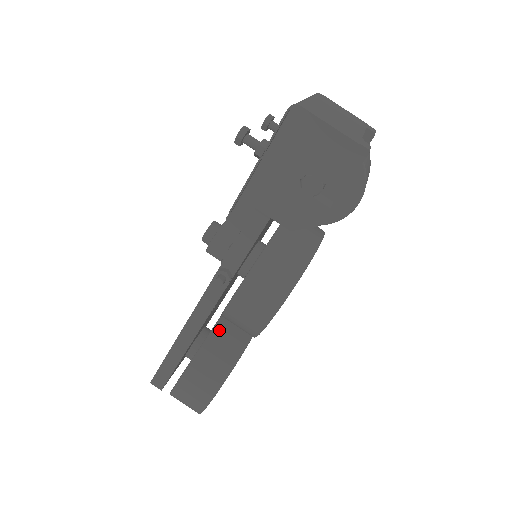
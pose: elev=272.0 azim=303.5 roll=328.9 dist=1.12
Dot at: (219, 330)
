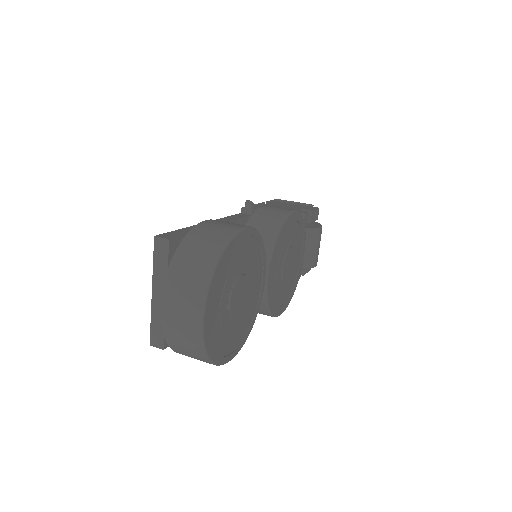
Dot at: occluded
